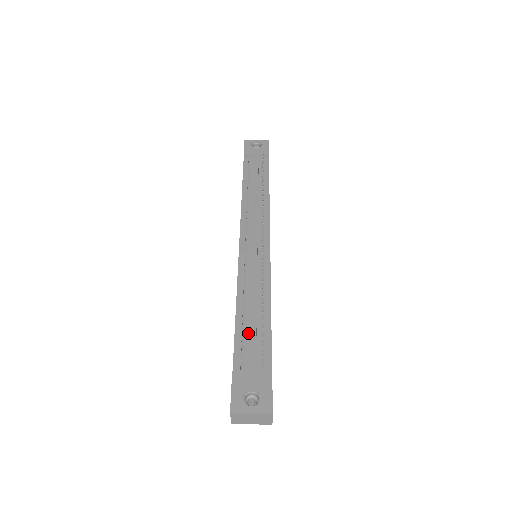
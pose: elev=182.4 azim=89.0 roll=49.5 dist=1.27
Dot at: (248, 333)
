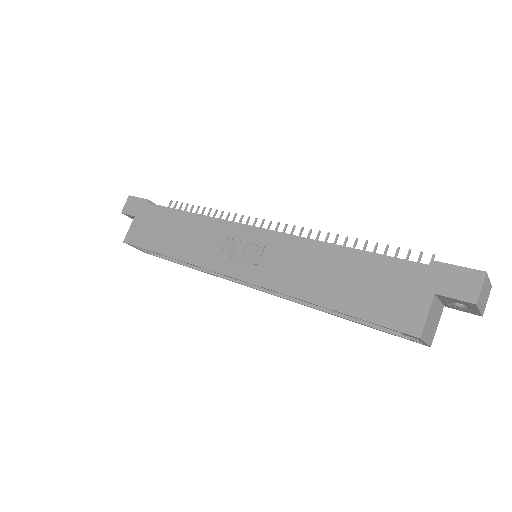
Dot at: occluded
